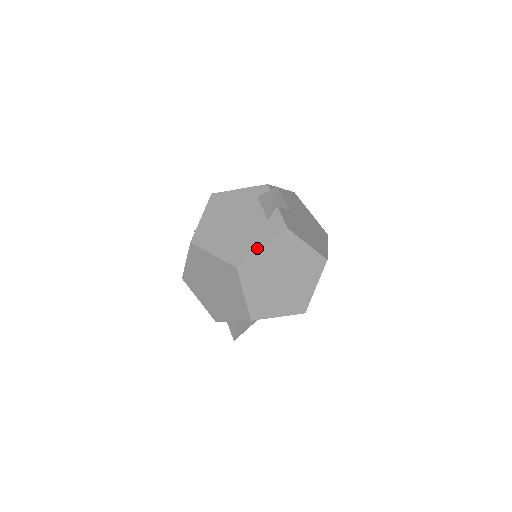
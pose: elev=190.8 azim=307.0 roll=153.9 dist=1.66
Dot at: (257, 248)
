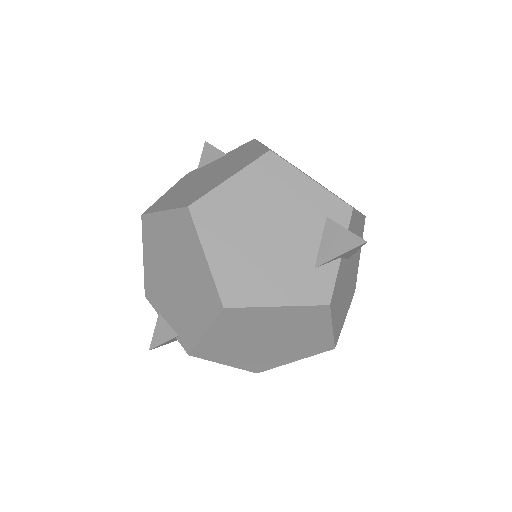
Dot at: (271, 301)
